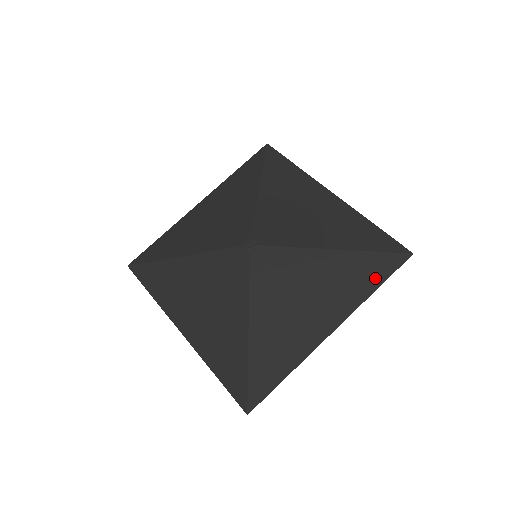
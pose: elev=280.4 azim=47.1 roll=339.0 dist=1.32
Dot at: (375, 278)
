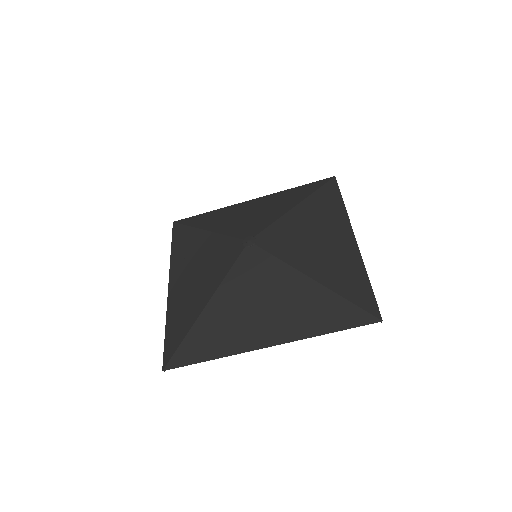
Dot at: (335, 199)
